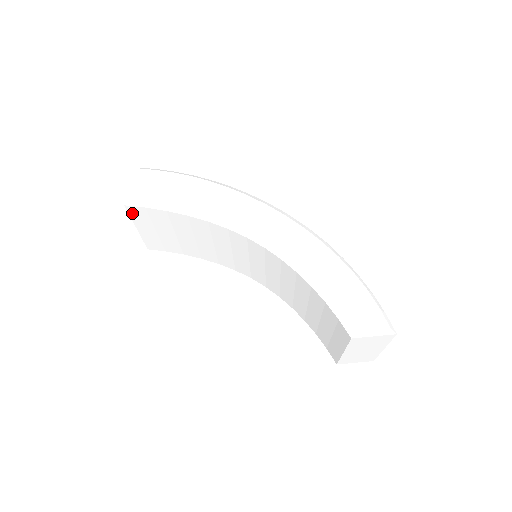
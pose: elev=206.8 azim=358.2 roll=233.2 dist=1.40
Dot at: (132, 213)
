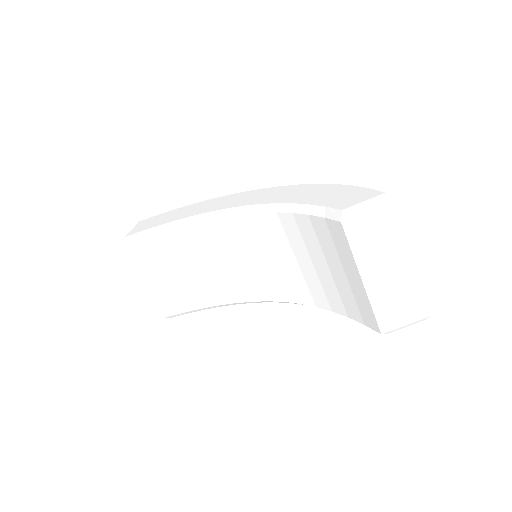
Dot at: (131, 256)
